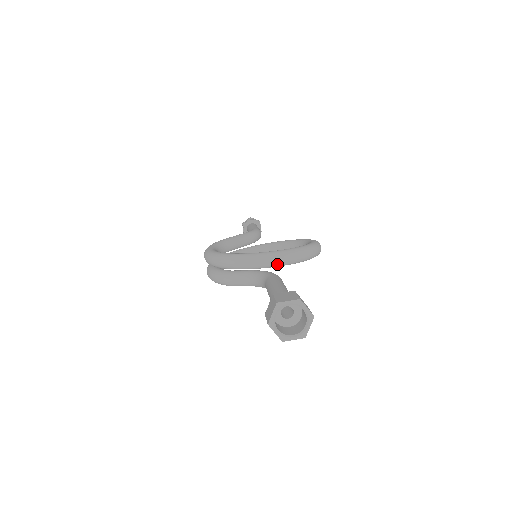
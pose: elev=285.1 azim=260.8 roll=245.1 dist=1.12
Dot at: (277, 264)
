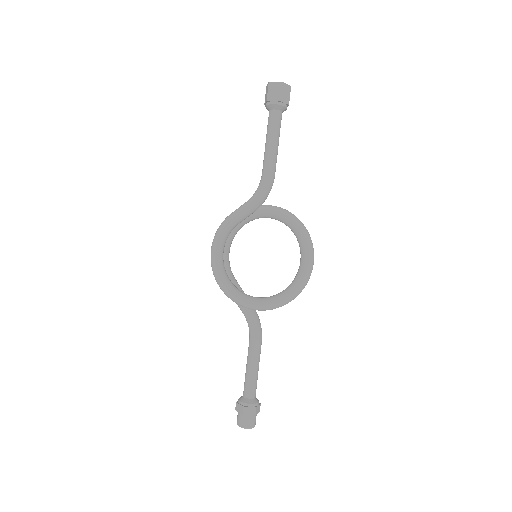
Dot at: (274, 207)
